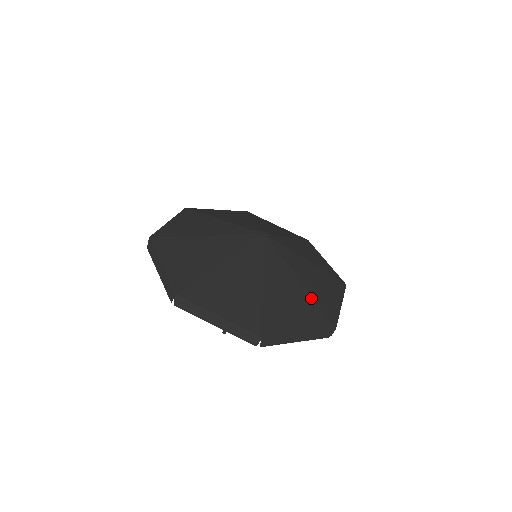
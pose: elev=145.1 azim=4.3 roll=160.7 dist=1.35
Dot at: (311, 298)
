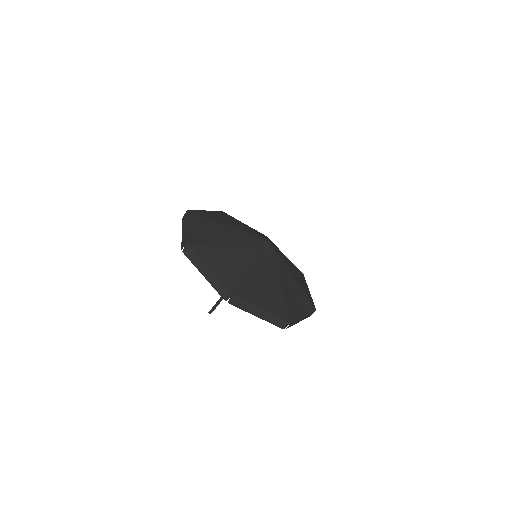
Dot at: (282, 295)
